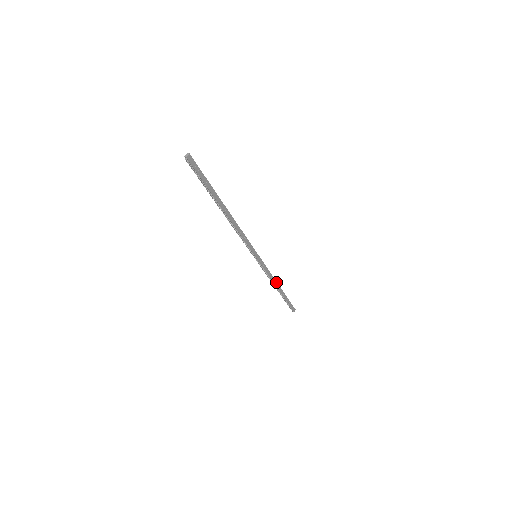
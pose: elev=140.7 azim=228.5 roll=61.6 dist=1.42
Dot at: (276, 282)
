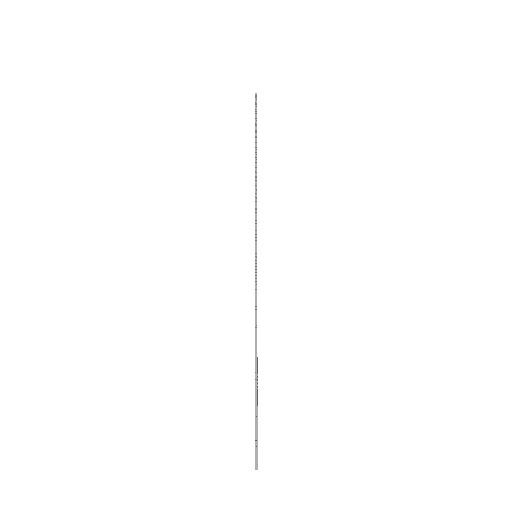
Dot at: occluded
